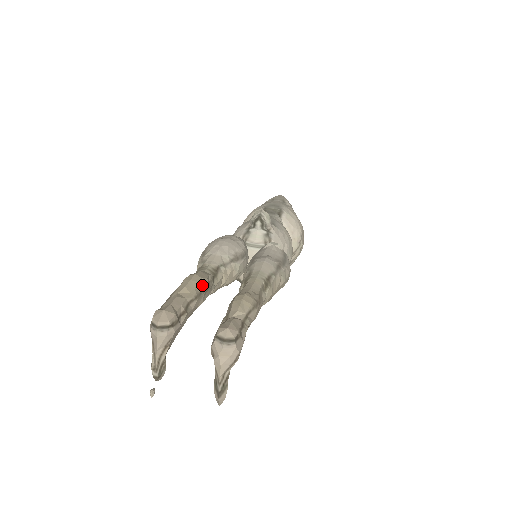
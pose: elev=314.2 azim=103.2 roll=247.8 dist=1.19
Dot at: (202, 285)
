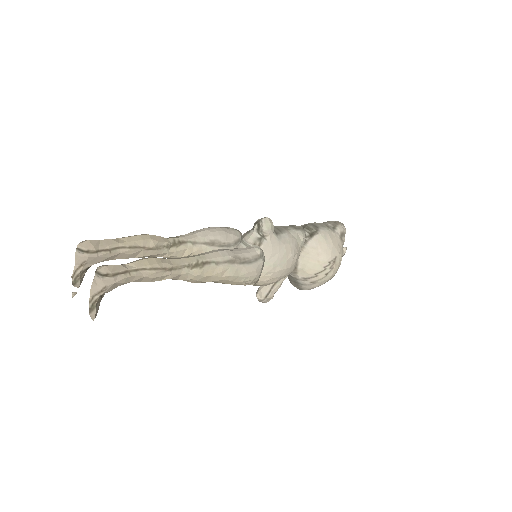
Dot at: (147, 243)
